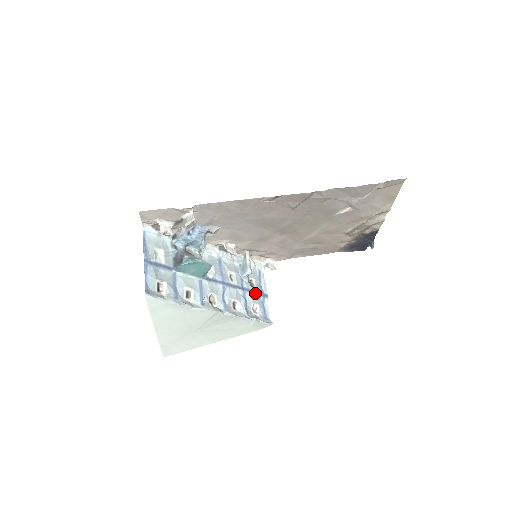
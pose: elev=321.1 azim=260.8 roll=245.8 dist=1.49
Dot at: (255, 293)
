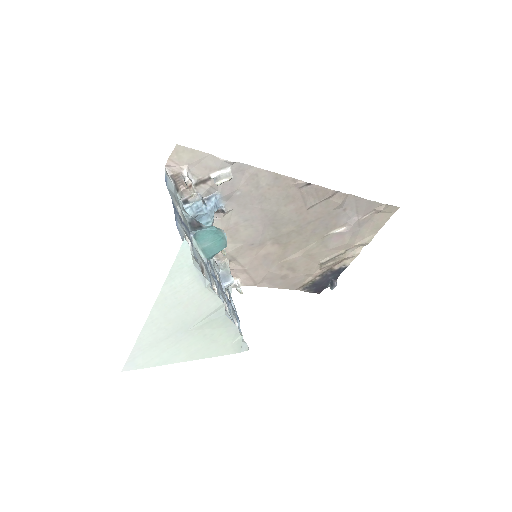
Dot at: (233, 309)
